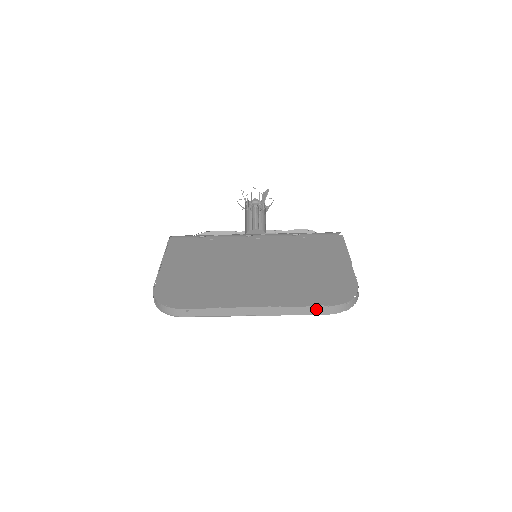
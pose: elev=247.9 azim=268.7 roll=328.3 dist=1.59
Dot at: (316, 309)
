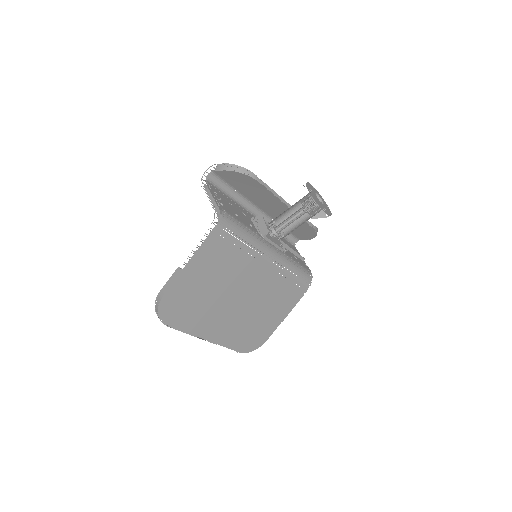
Dot at: (232, 349)
